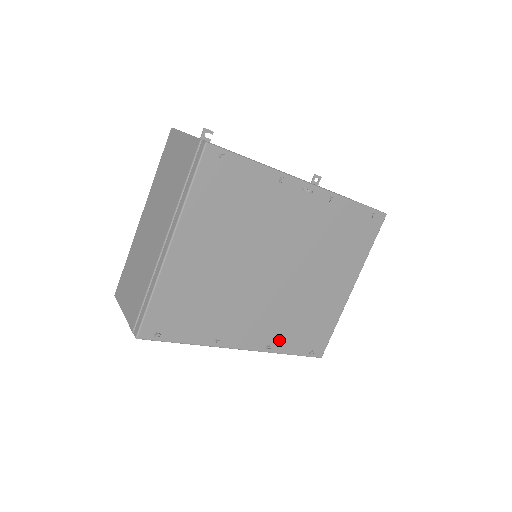
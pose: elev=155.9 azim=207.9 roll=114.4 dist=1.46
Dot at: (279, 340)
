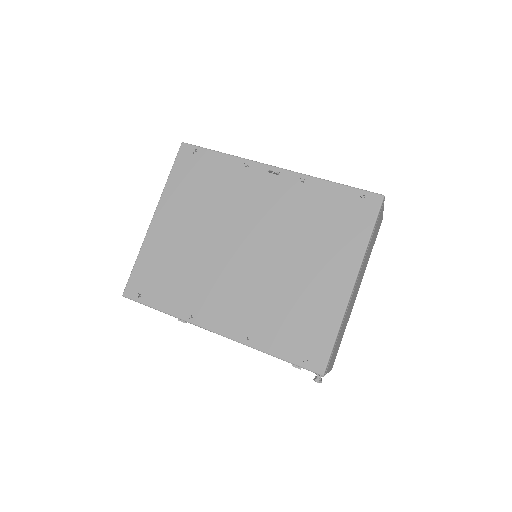
Dot at: (259, 332)
